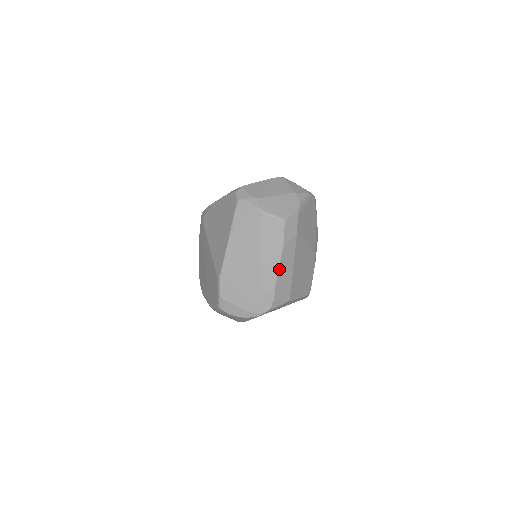
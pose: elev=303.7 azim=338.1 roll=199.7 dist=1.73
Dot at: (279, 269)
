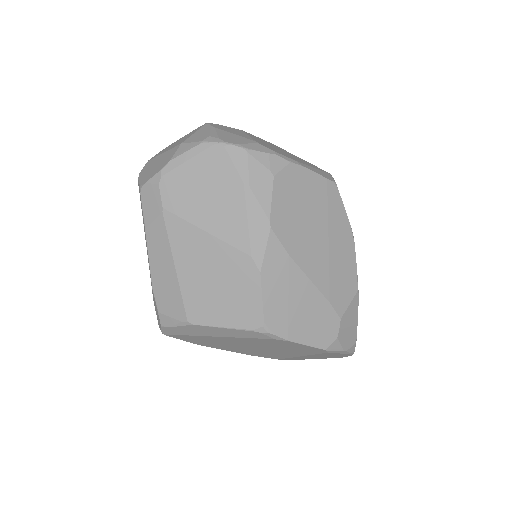
Dot at: (151, 265)
